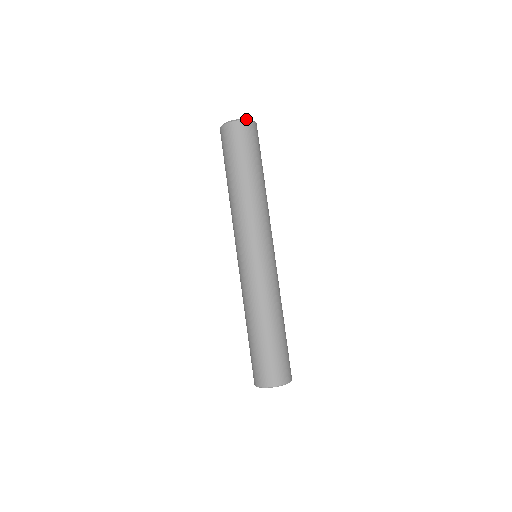
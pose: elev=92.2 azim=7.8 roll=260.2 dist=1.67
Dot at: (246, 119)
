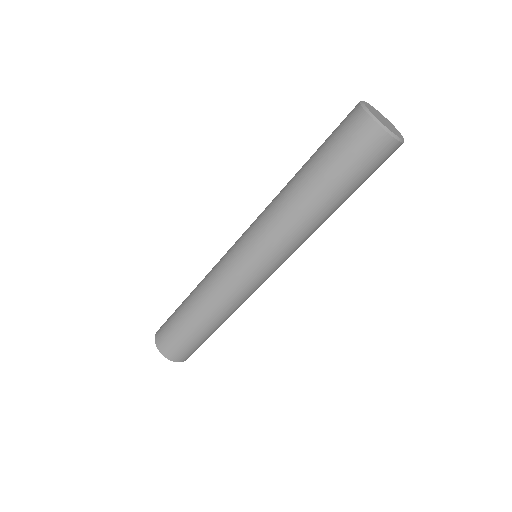
Dot at: (395, 135)
